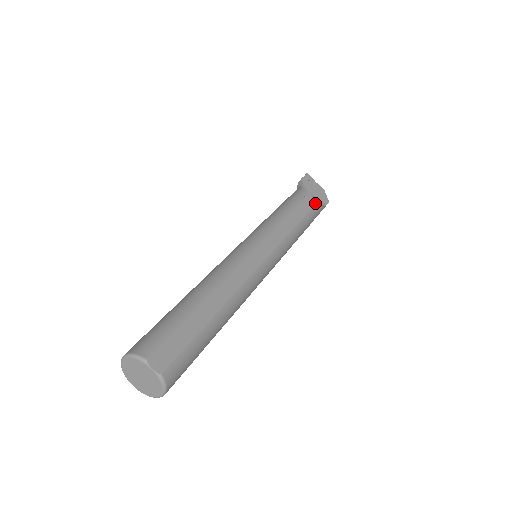
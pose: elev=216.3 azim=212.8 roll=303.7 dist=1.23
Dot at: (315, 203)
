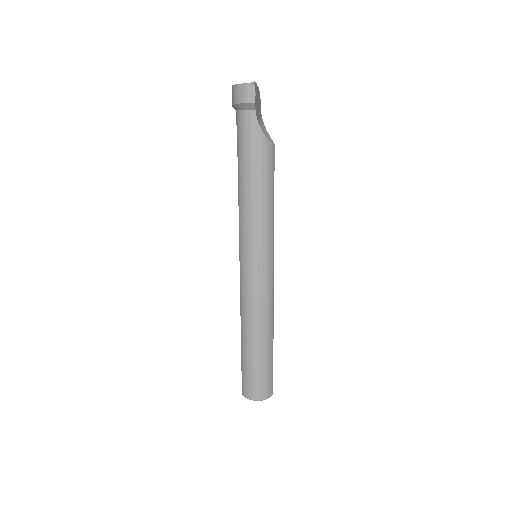
Dot at: occluded
